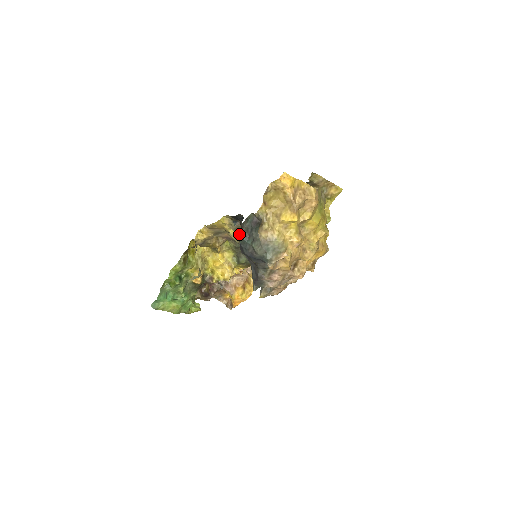
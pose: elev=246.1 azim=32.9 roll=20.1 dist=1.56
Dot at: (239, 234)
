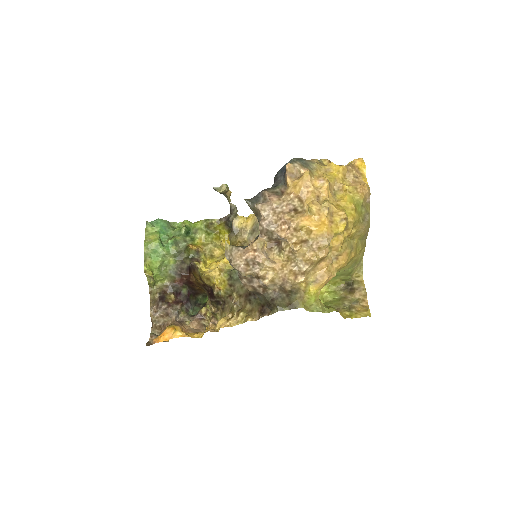
Dot at: occluded
